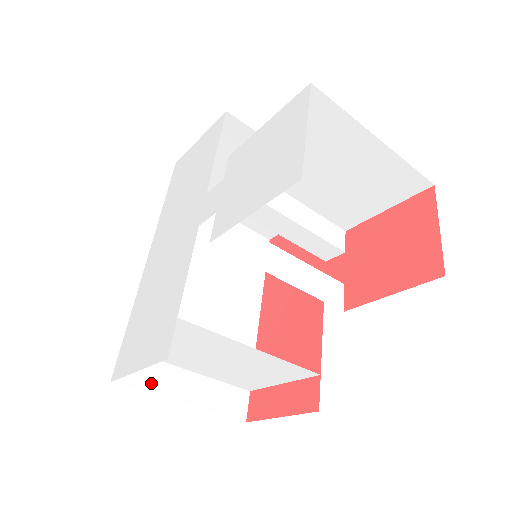
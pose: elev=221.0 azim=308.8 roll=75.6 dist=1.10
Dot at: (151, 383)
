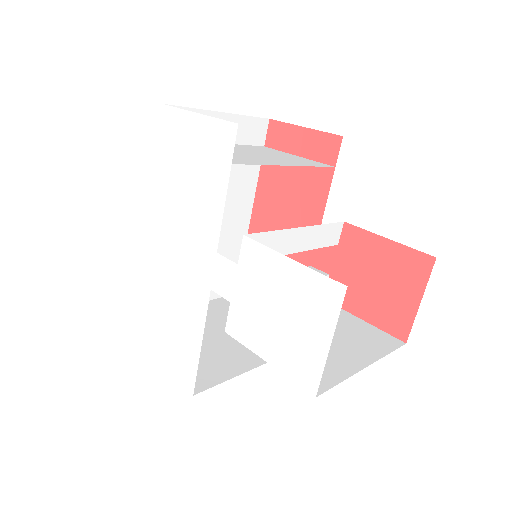
Dot at: occluded
